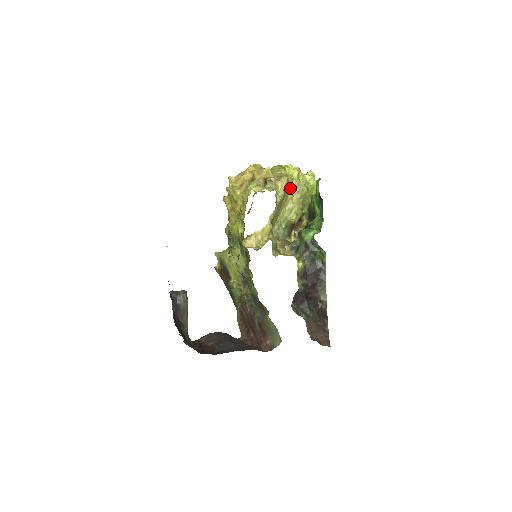
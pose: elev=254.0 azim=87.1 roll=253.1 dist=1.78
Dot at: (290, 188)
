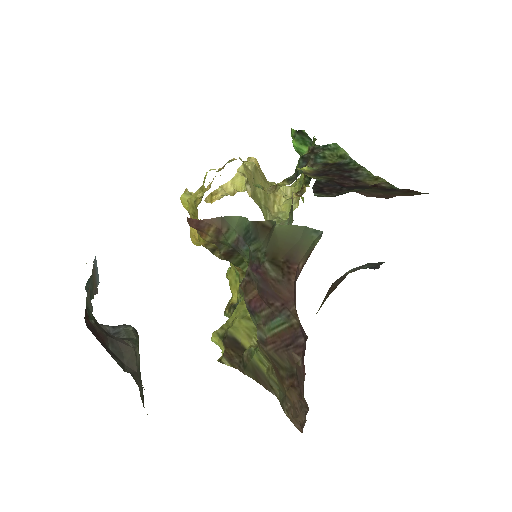
Dot at: occluded
